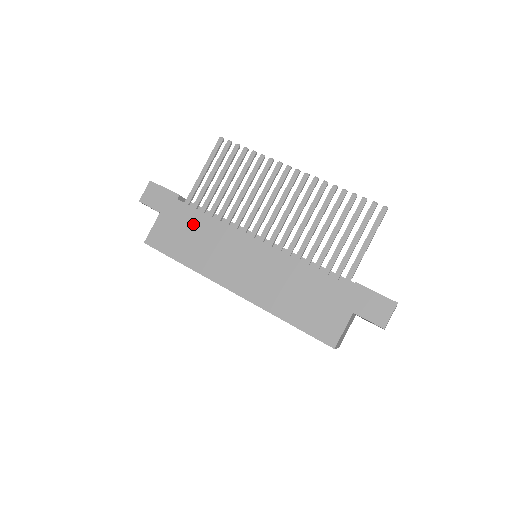
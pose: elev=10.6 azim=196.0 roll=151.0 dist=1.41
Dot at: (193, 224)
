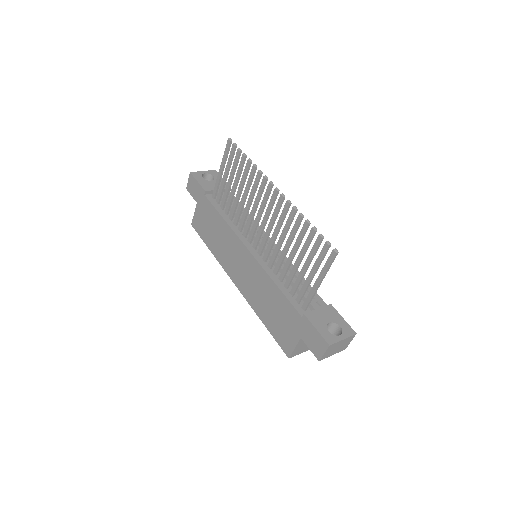
Dot at: (213, 220)
